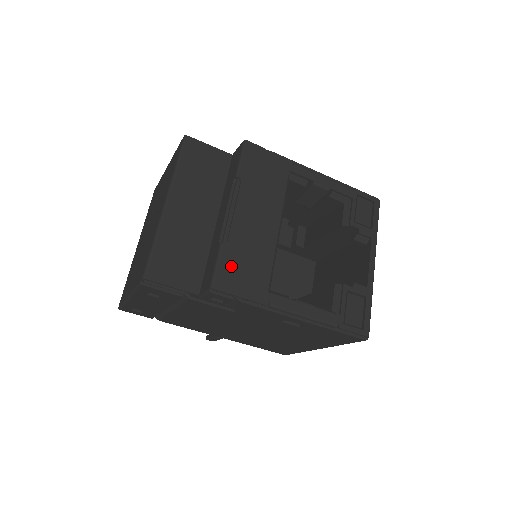
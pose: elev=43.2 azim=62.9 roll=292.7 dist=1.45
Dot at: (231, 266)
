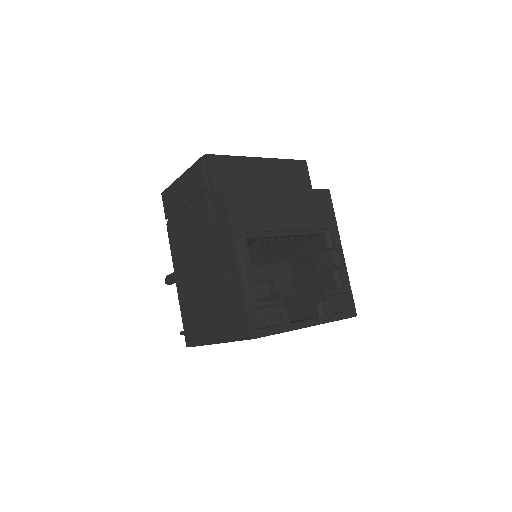
Dot at: (248, 199)
